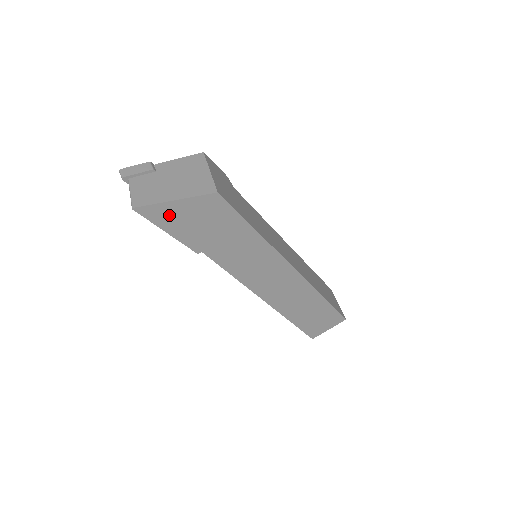
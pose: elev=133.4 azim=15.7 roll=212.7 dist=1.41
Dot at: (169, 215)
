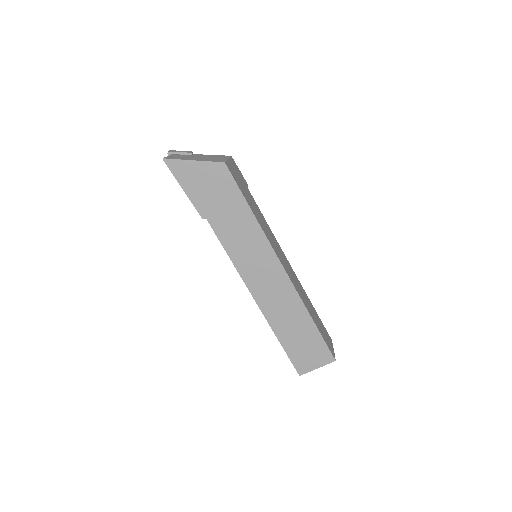
Dot at: (187, 173)
